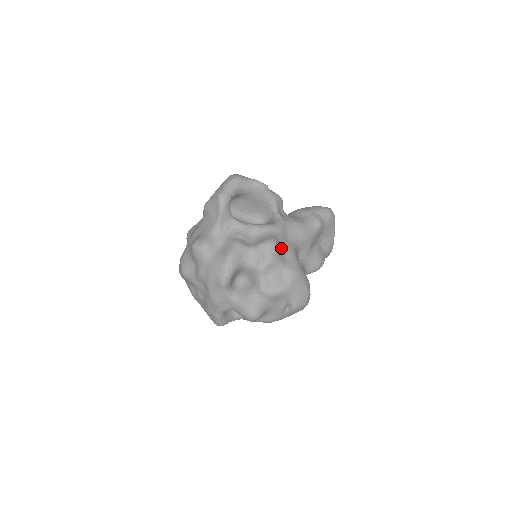
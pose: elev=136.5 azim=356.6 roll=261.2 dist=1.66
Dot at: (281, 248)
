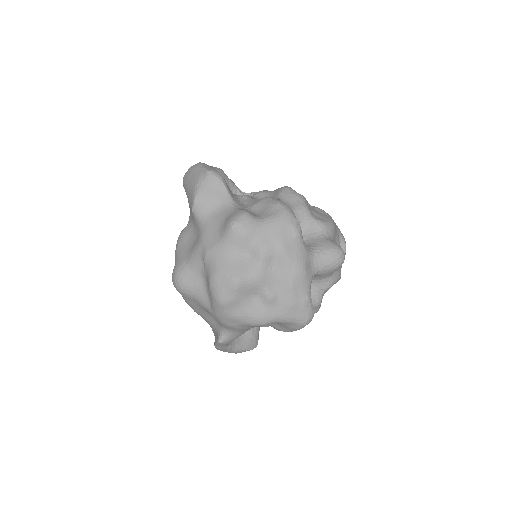
Dot at: occluded
